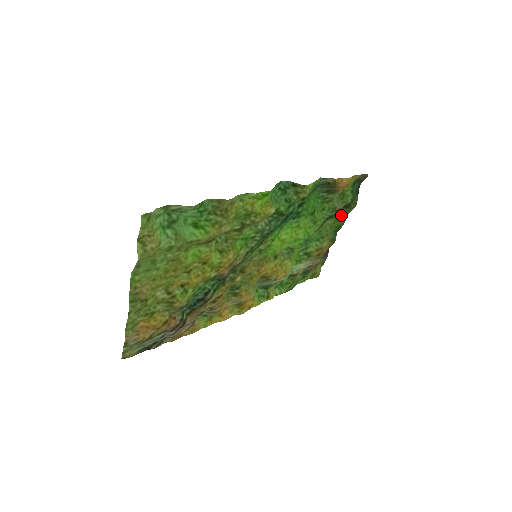
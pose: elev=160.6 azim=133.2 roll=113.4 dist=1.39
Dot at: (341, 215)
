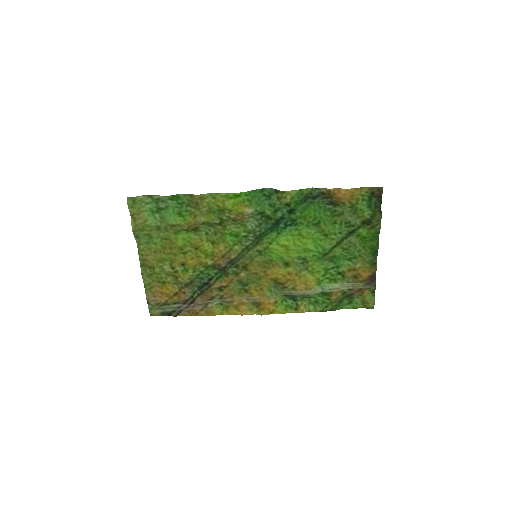
Dot at: (367, 233)
